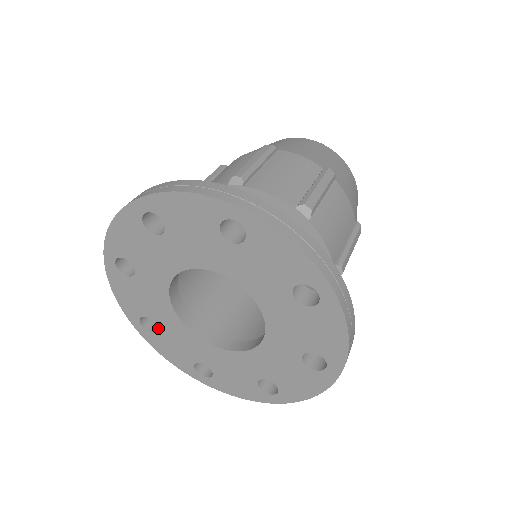
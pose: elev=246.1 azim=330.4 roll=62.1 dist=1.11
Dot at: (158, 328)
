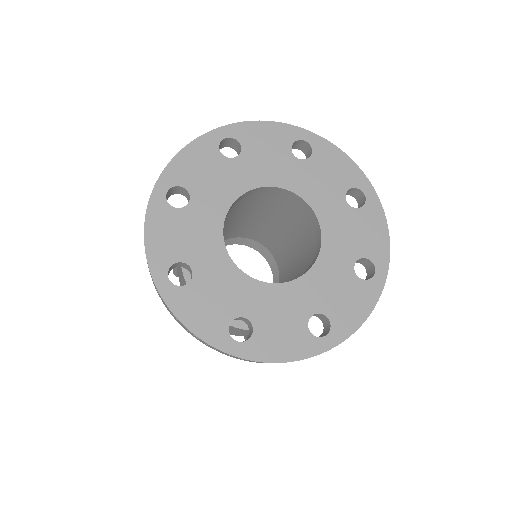
Dot at: (251, 321)
